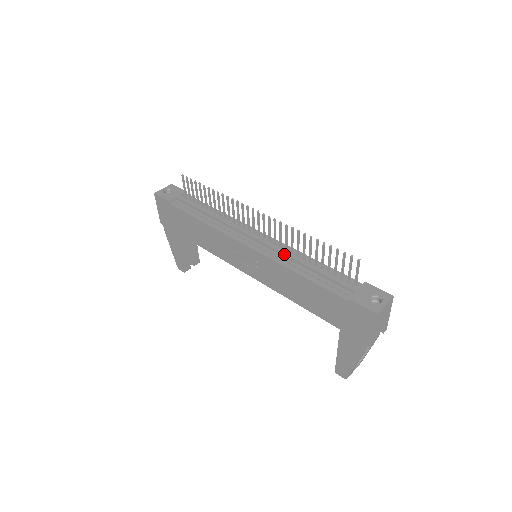
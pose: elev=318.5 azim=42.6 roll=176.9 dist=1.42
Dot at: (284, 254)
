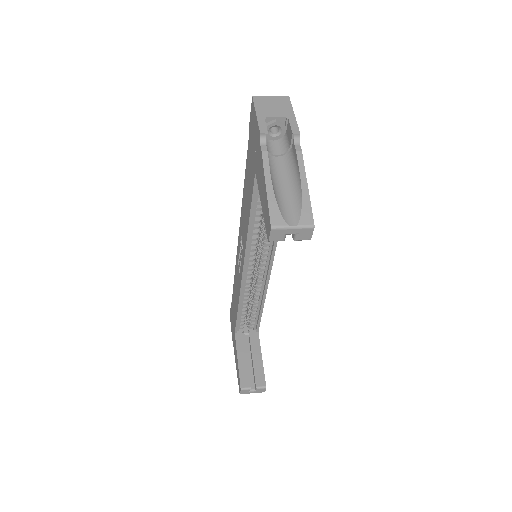
Dot at: occluded
